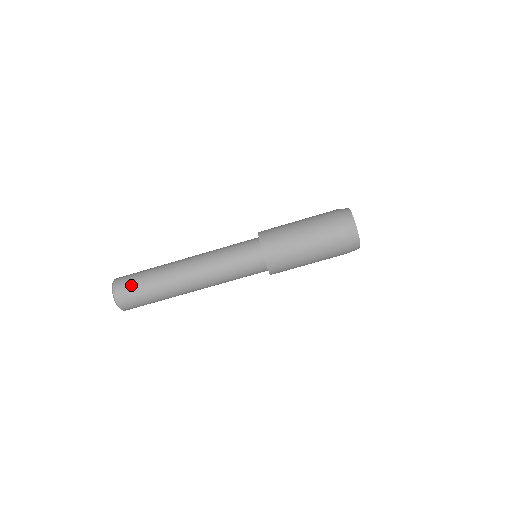
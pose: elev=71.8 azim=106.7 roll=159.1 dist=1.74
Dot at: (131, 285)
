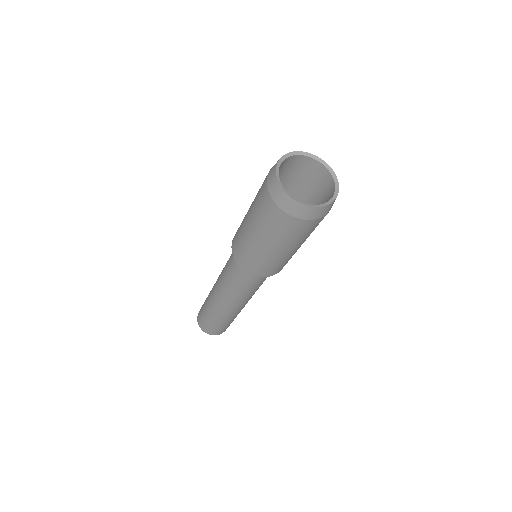
Dot at: (202, 318)
